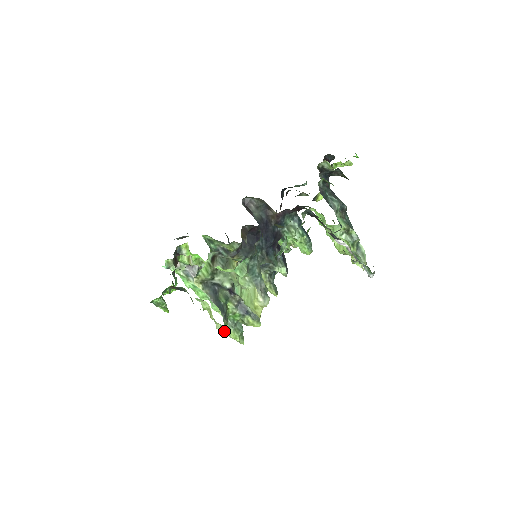
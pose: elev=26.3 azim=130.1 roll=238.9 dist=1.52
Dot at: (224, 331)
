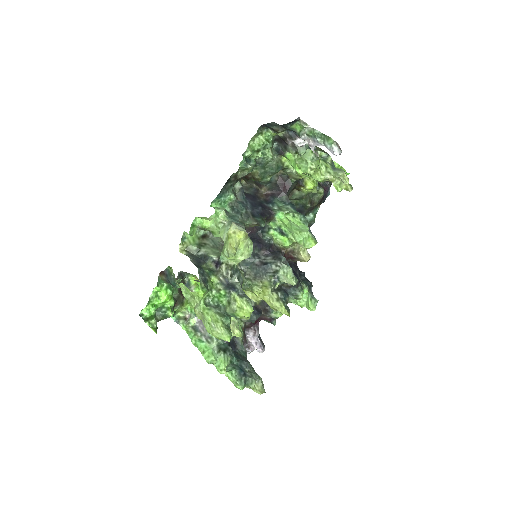
Dot at: (203, 310)
